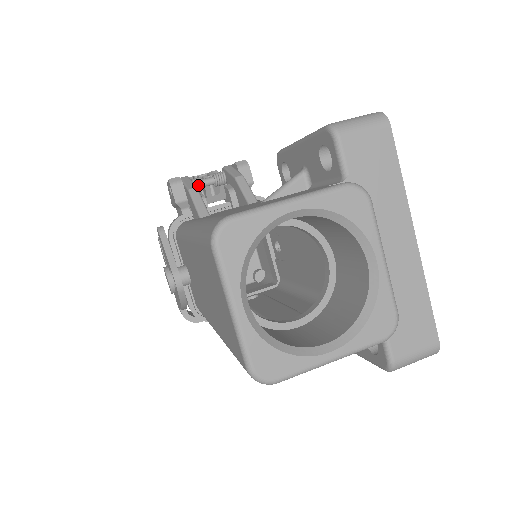
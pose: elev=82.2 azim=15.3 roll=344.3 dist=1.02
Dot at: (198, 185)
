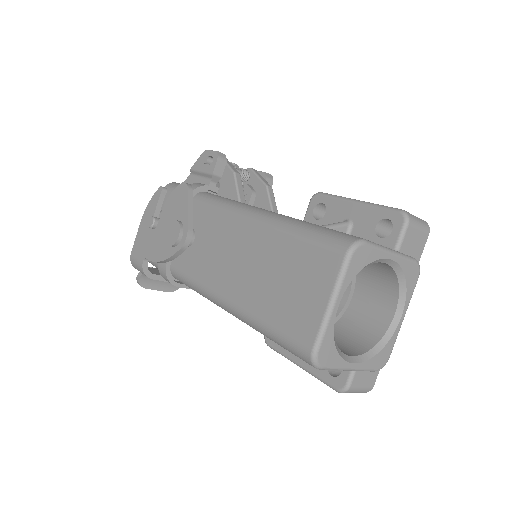
Dot at: occluded
